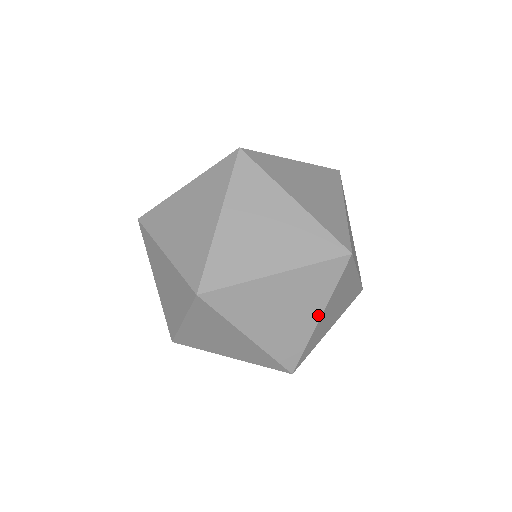
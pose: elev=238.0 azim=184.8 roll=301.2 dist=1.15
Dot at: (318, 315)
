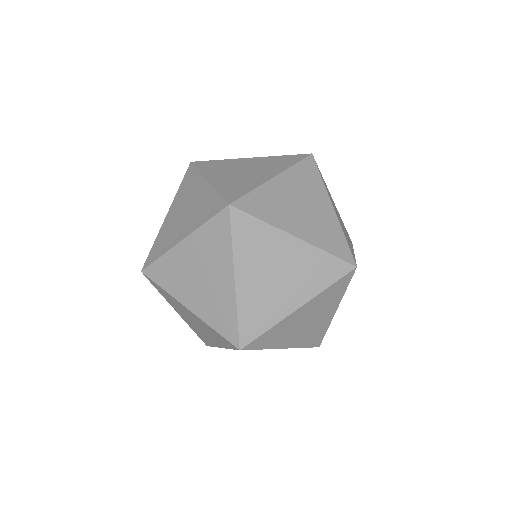
Dot at: (330, 205)
